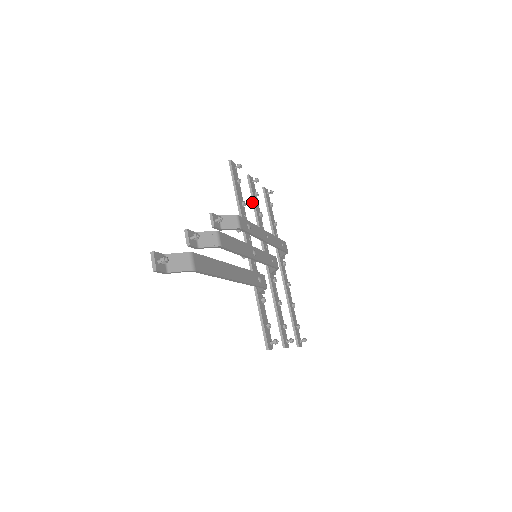
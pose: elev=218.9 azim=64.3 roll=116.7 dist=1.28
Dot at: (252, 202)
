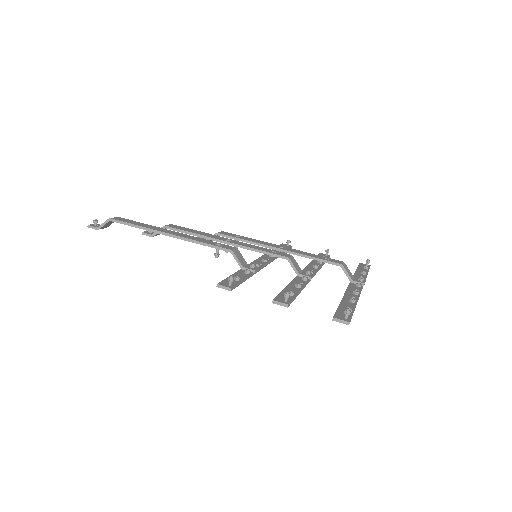
Dot at: occluded
